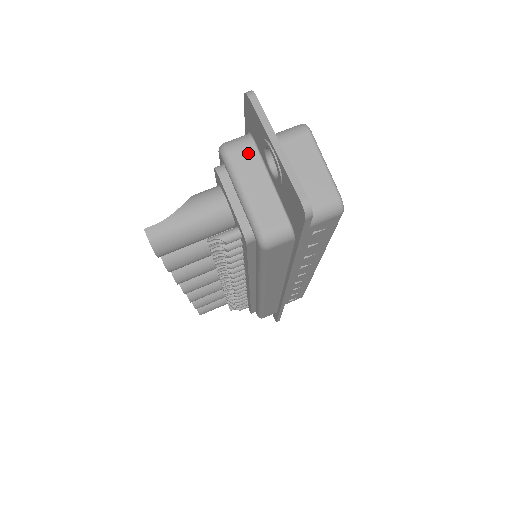
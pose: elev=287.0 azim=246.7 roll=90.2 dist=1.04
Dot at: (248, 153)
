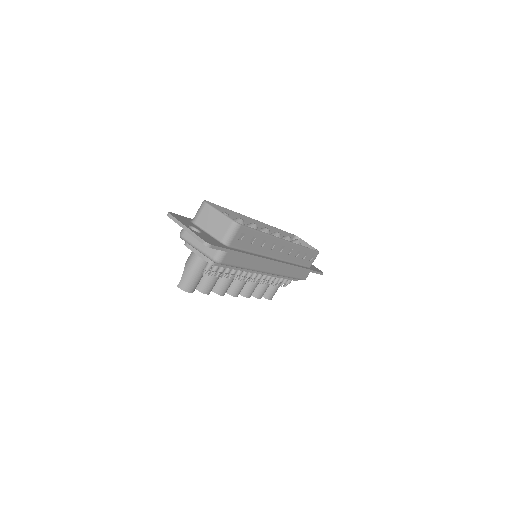
Dot at: occluded
